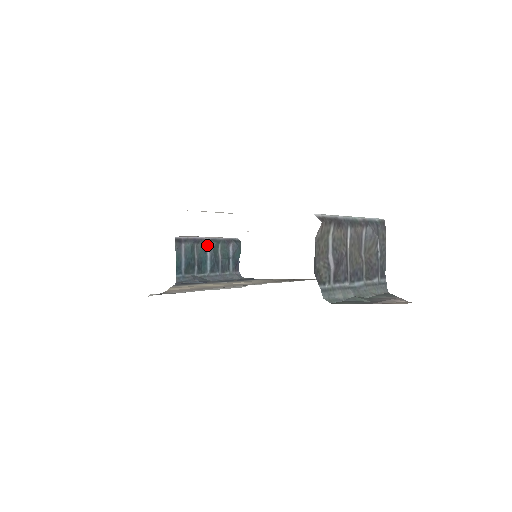
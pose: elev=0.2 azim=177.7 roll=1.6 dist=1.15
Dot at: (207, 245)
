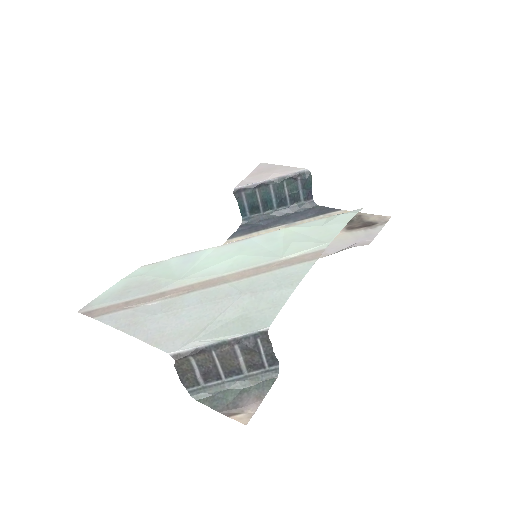
Dot at: (270, 186)
